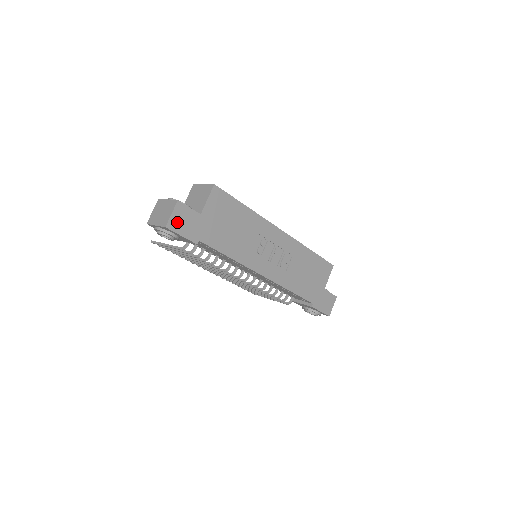
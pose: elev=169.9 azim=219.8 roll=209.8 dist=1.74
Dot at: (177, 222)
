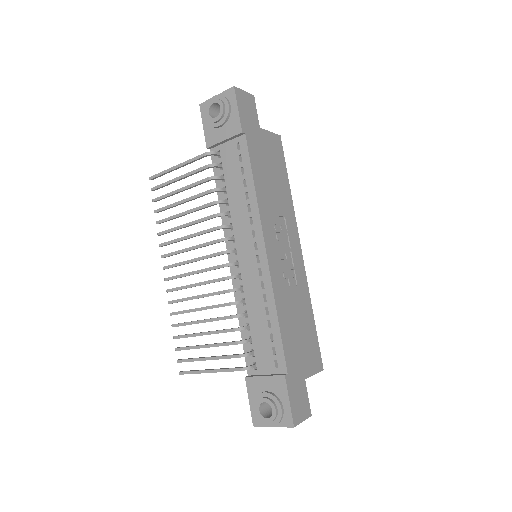
Dot at: (243, 100)
